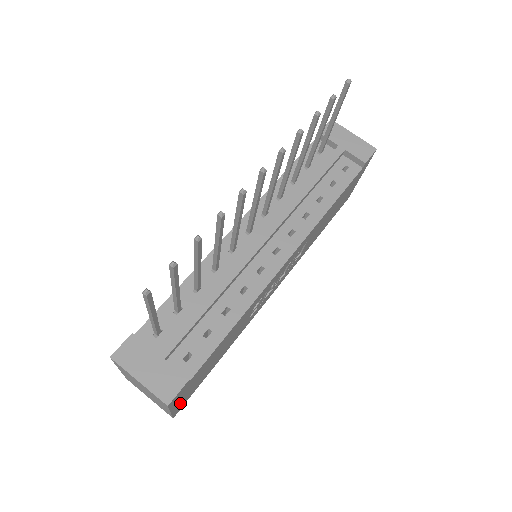
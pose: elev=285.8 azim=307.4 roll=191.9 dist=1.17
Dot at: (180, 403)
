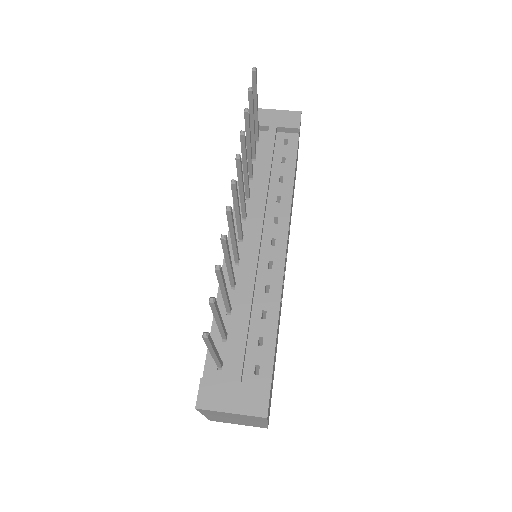
Dot at: occluded
